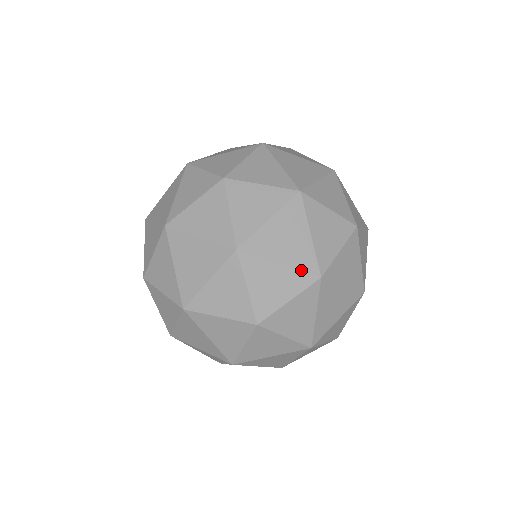
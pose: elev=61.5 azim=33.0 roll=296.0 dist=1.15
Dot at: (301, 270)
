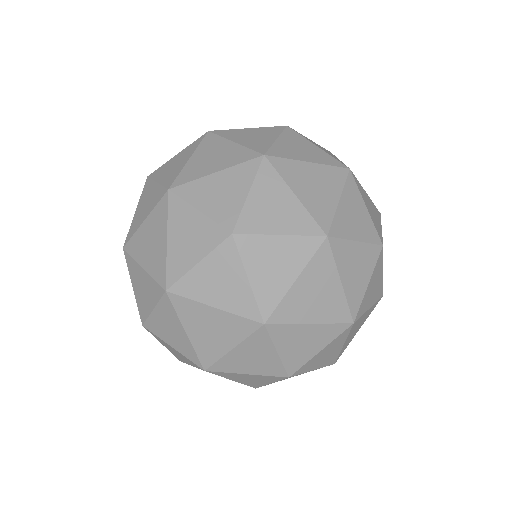
Dot at: (240, 163)
